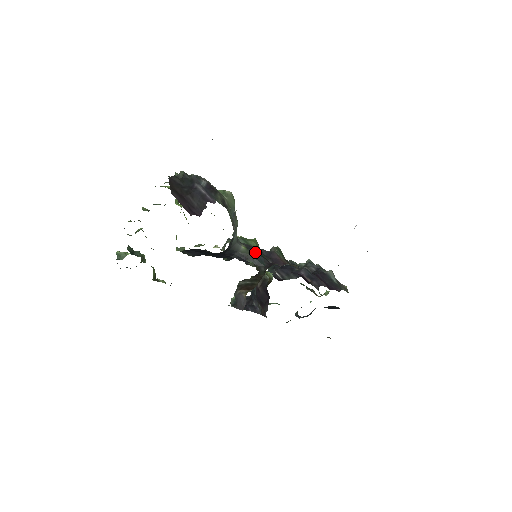
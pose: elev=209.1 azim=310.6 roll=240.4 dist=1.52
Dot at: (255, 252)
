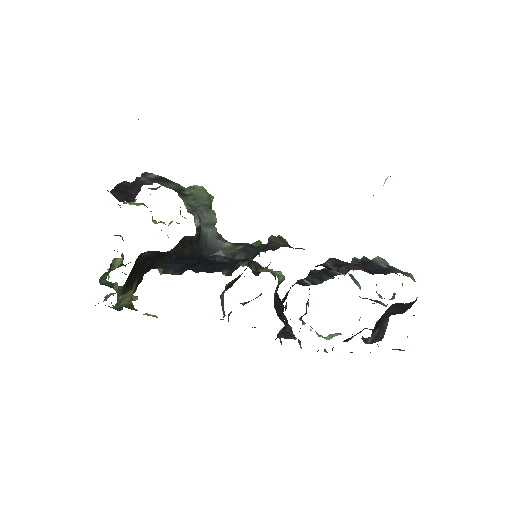
Dot at: (244, 246)
